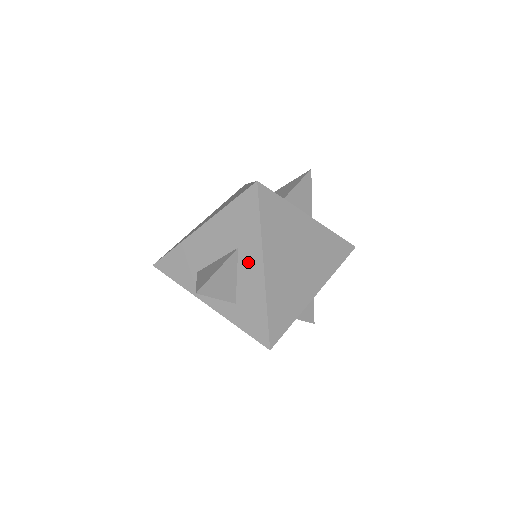
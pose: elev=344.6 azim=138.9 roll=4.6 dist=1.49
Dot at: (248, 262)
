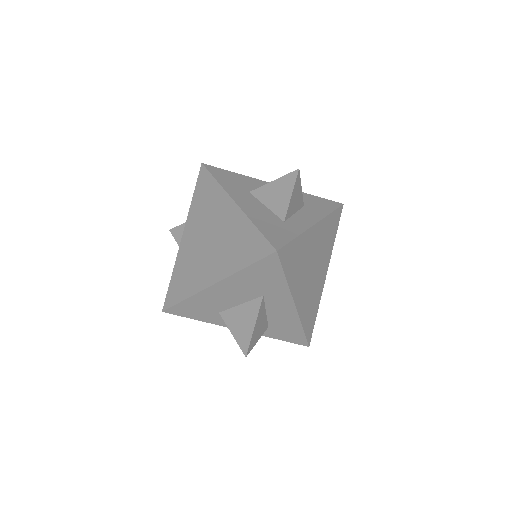
Dot at: (277, 304)
